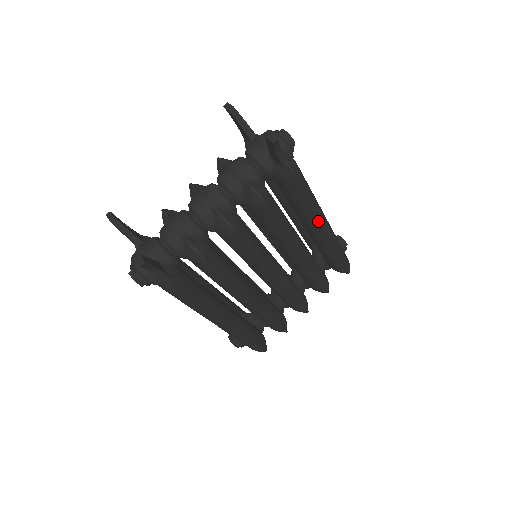
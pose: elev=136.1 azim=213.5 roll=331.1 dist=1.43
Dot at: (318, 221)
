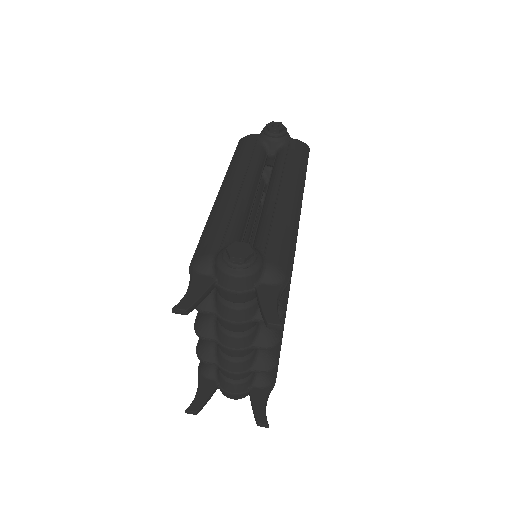
Dot at: occluded
